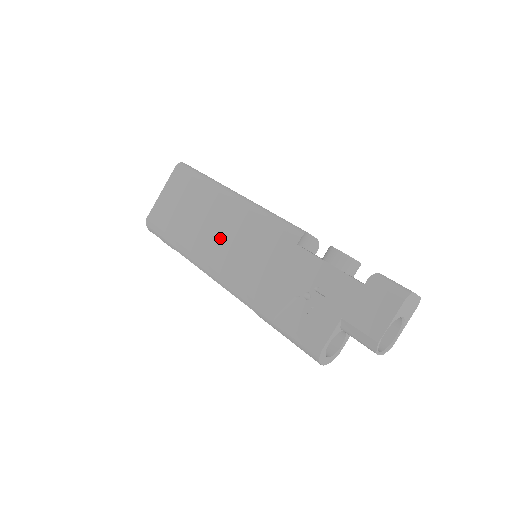
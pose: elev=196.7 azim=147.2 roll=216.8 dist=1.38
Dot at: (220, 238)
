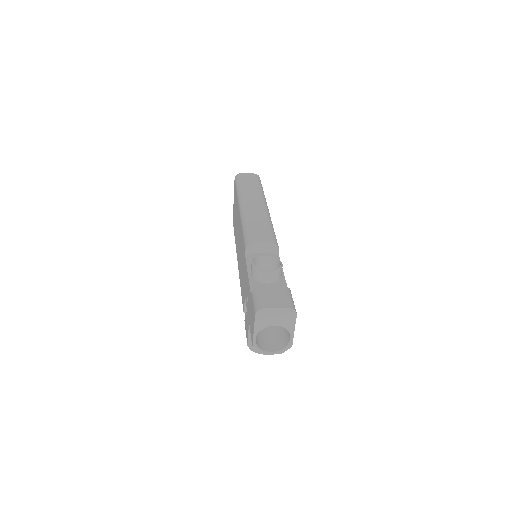
Dot at: (238, 243)
